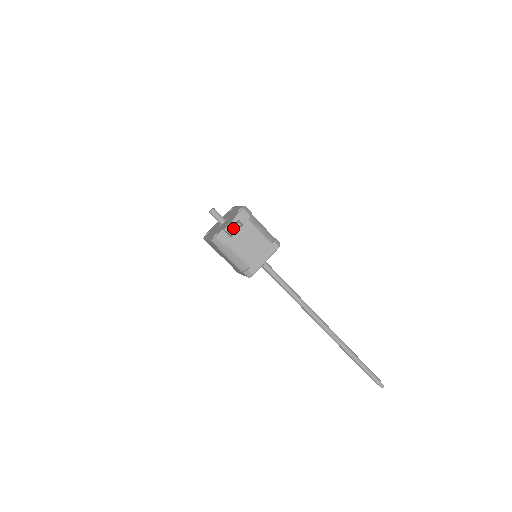
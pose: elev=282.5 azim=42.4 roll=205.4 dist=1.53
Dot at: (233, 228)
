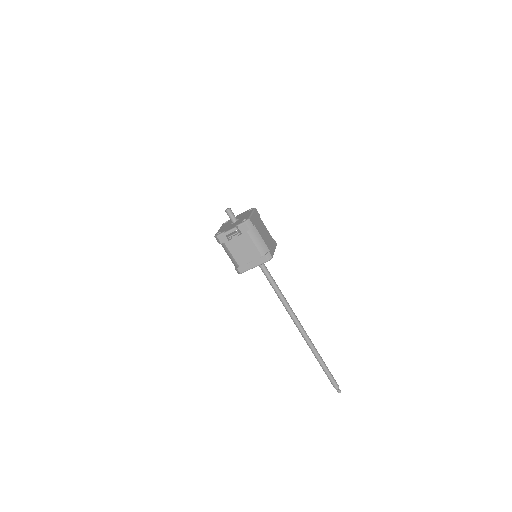
Dot at: (230, 235)
